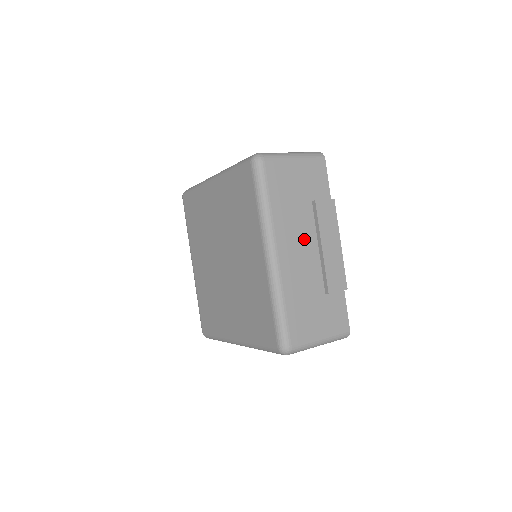
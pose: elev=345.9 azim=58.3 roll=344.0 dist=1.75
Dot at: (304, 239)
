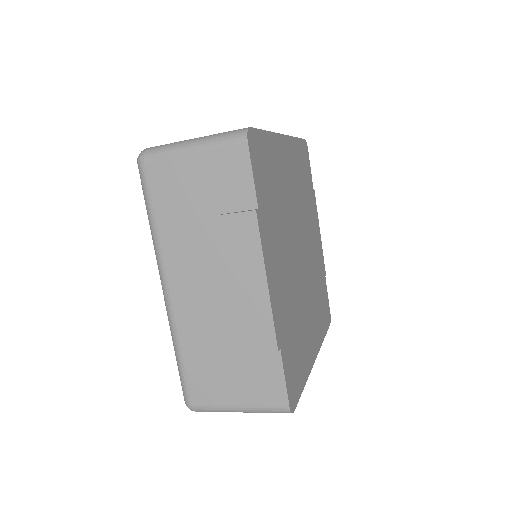
Dot at: (209, 271)
